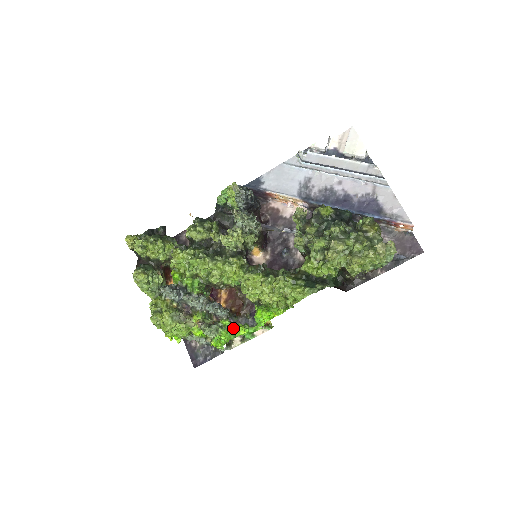
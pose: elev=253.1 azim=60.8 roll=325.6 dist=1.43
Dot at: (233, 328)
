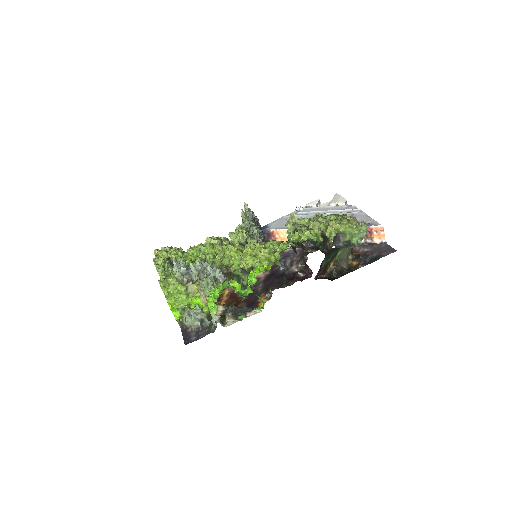
Dot at: (227, 283)
